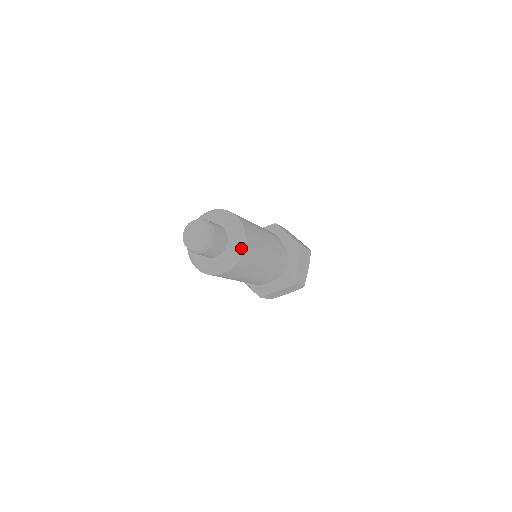
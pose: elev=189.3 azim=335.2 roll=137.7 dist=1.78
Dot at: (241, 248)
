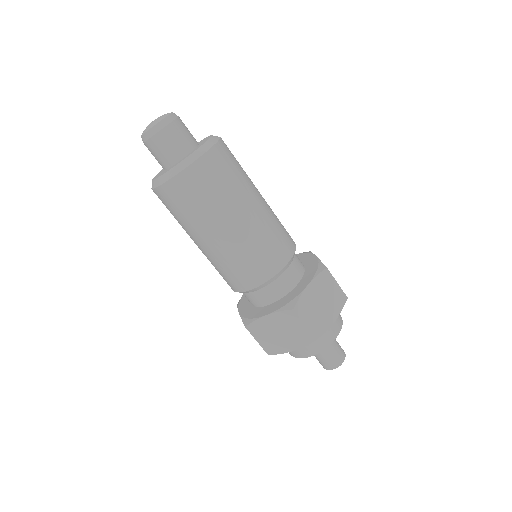
Dot at: (216, 137)
